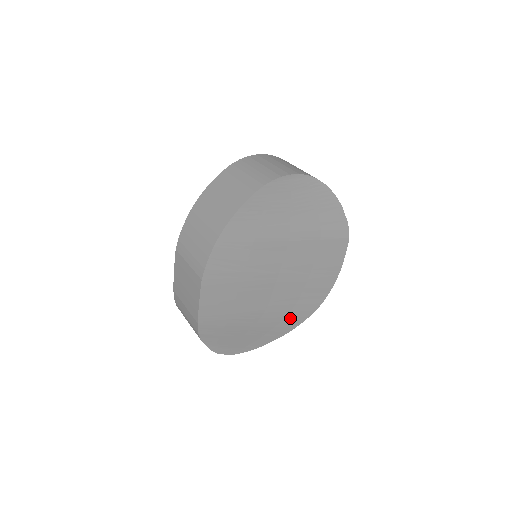
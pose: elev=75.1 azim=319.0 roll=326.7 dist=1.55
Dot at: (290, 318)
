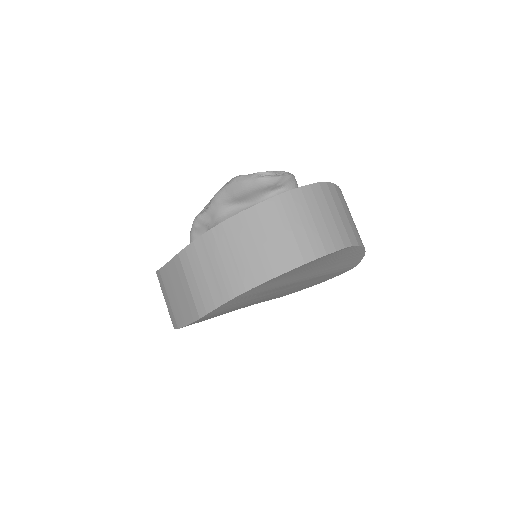
Dot at: occluded
